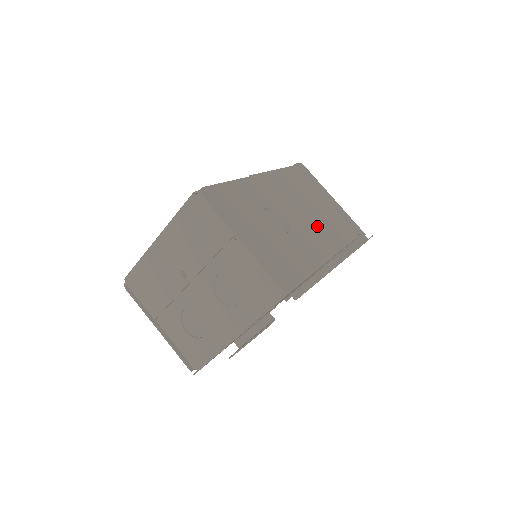
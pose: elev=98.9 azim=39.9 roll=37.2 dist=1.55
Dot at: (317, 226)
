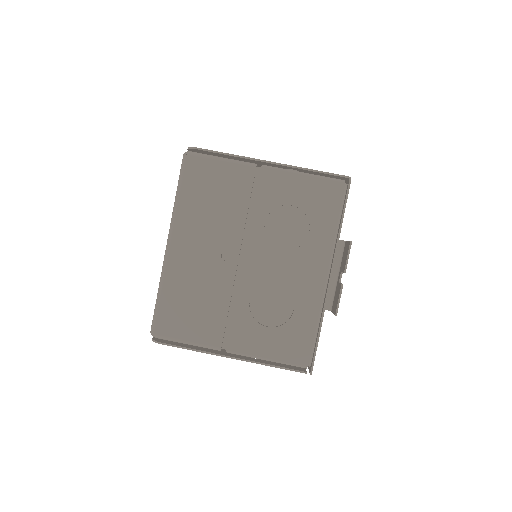
Dot at: occluded
